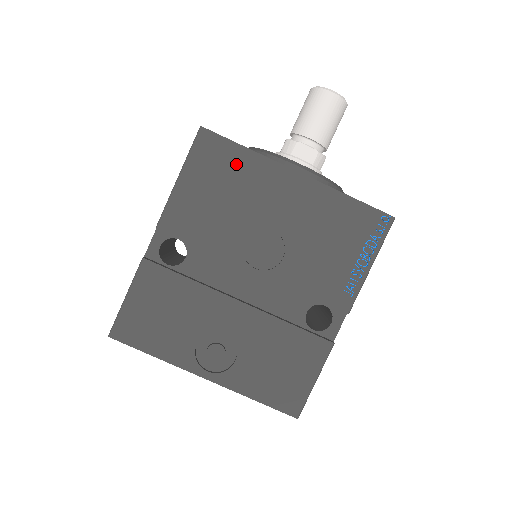
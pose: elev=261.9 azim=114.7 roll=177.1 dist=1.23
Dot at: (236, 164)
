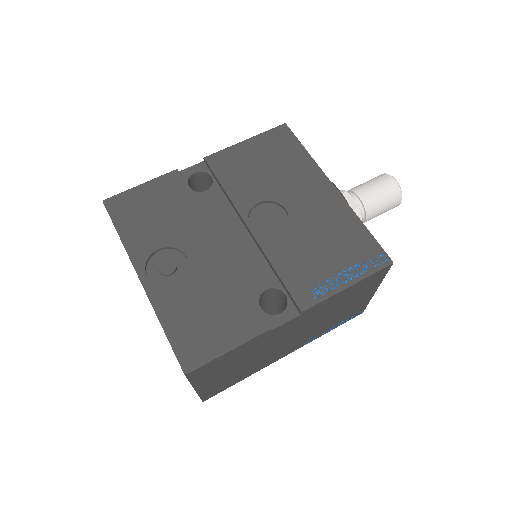
Dot at: (292, 155)
